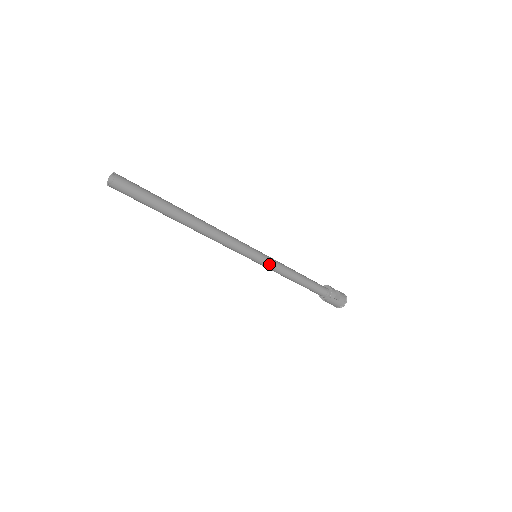
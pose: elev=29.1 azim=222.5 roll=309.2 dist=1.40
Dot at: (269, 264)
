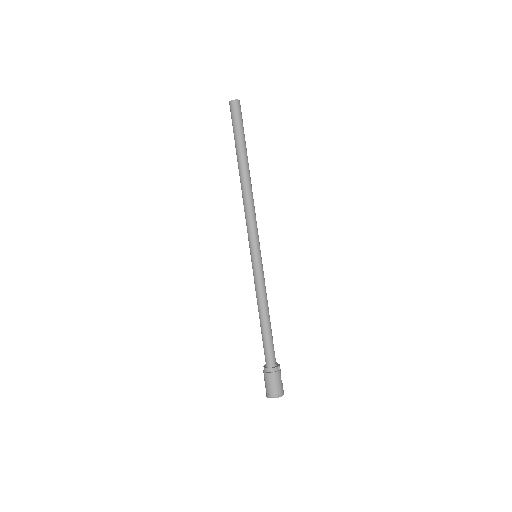
Dot at: (262, 270)
